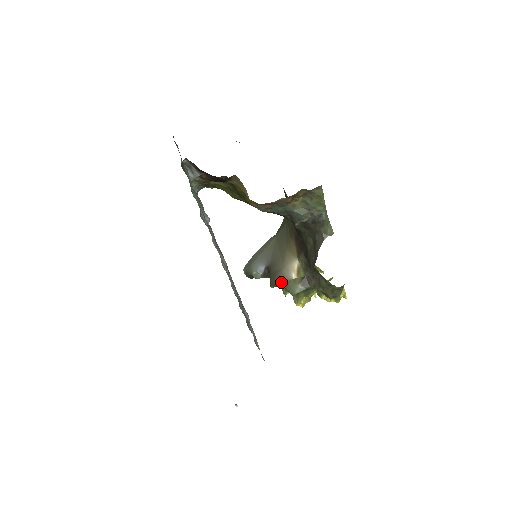
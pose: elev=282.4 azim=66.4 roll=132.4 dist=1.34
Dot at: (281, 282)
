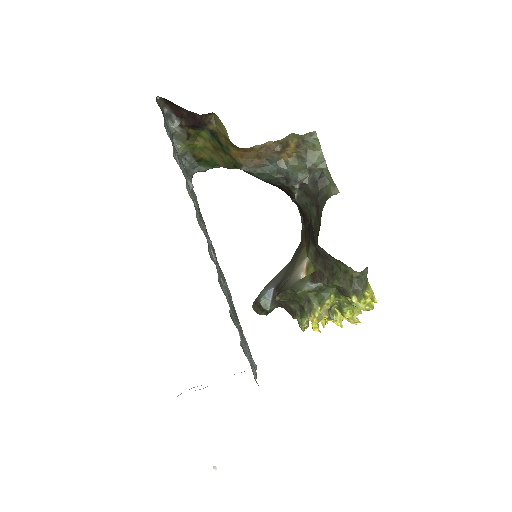
Dot at: (287, 287)
